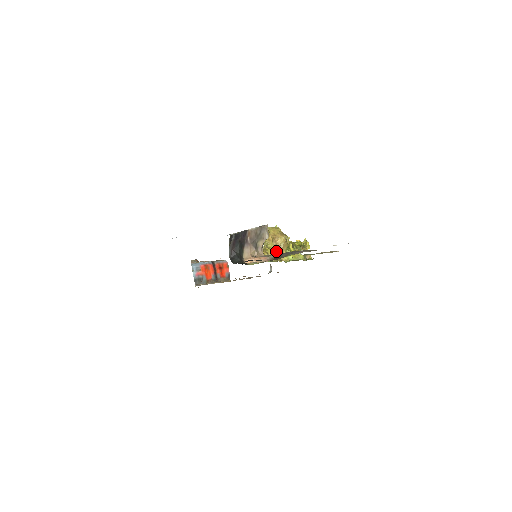
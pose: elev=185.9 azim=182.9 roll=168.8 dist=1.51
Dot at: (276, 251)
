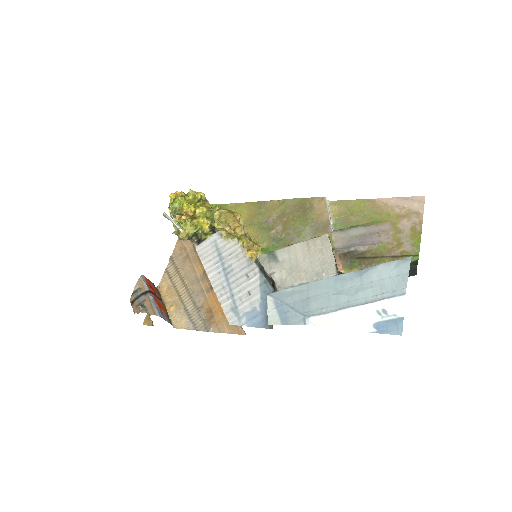
Dot at: (244, 234)
